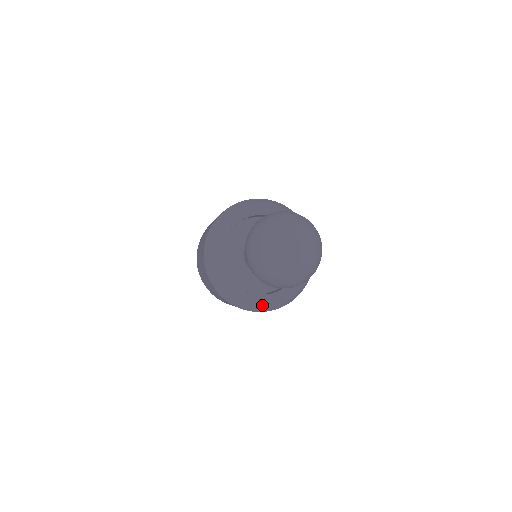
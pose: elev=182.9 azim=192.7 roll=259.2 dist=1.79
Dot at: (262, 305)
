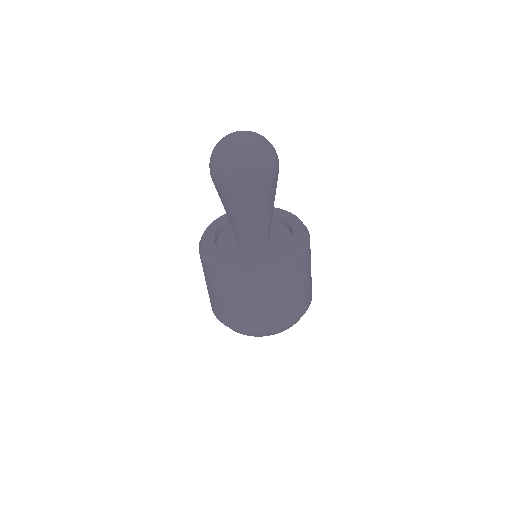
Dot at: (235, 264)
